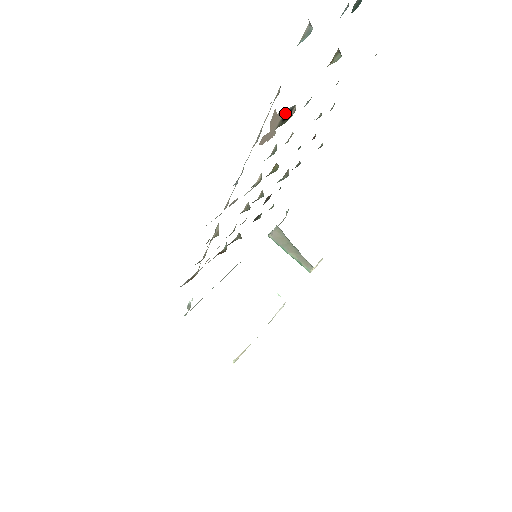
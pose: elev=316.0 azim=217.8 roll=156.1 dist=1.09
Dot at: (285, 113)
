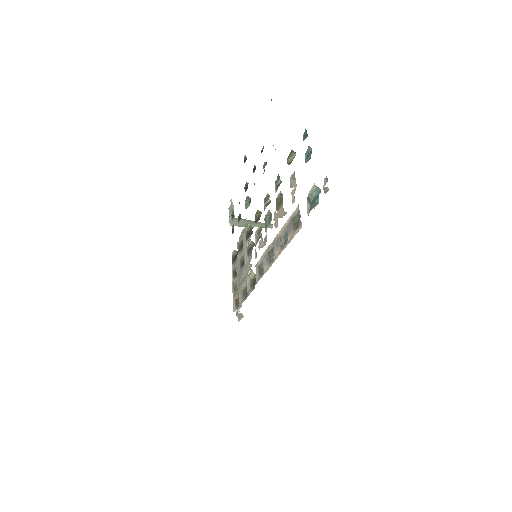
Dot at: (280, 202)
